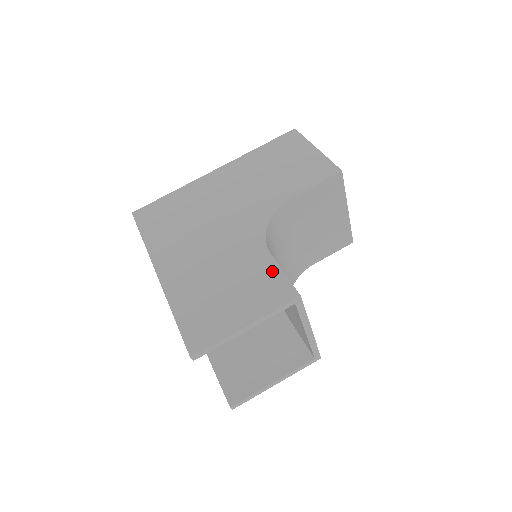
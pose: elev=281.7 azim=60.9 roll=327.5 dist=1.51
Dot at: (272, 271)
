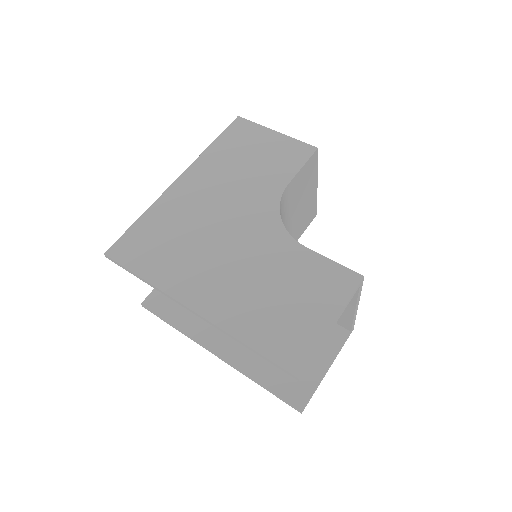
Dot at: (320, 263)
